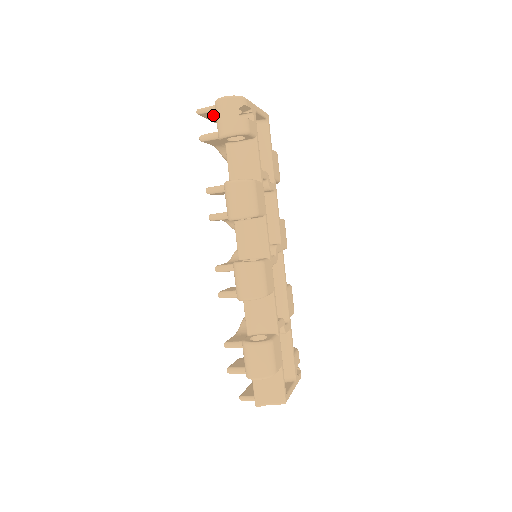
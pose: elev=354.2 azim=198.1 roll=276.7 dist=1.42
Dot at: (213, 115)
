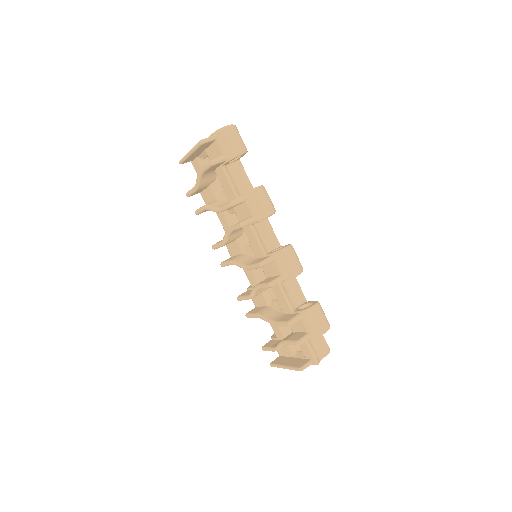
Dot at: (206, 145)
